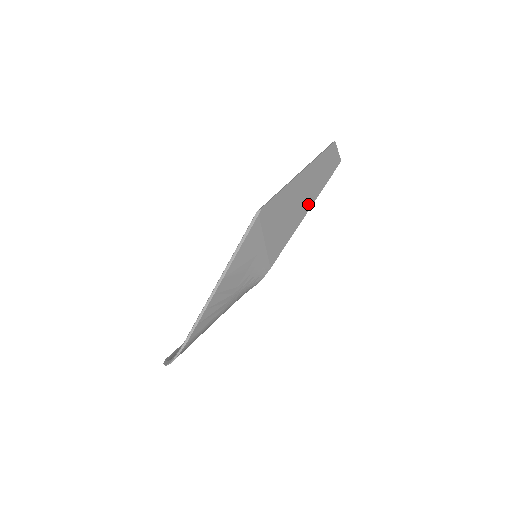
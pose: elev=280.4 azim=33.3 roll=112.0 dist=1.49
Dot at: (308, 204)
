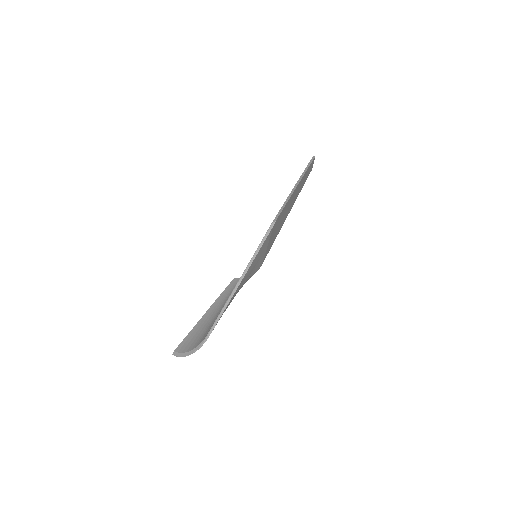
Dot at: (290, 208)
